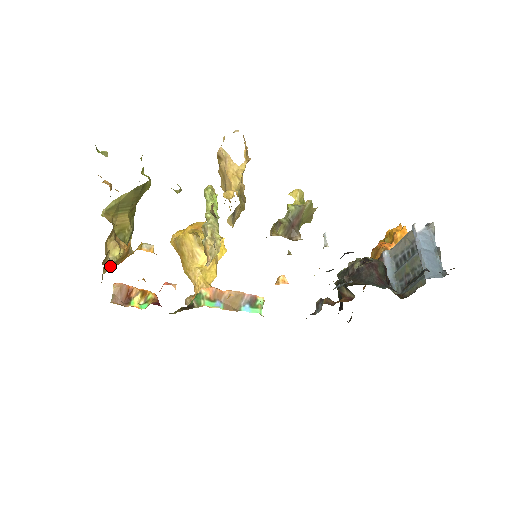
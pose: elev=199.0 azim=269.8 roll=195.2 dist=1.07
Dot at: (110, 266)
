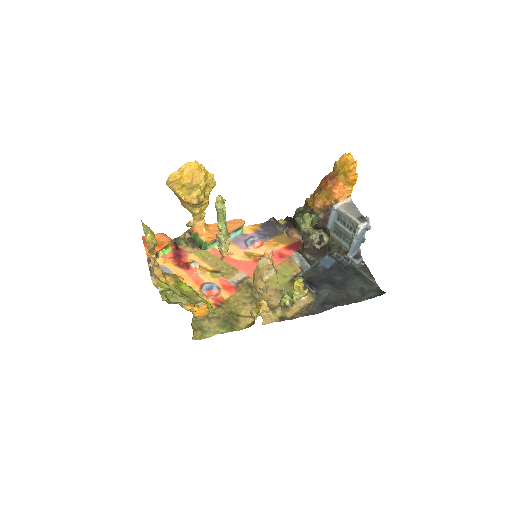
Dot at: (152, 269)
